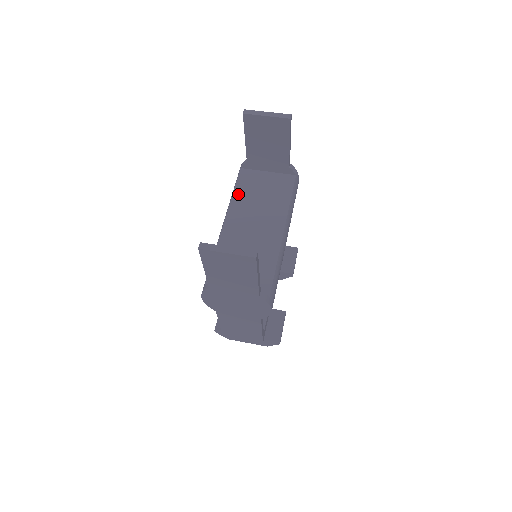
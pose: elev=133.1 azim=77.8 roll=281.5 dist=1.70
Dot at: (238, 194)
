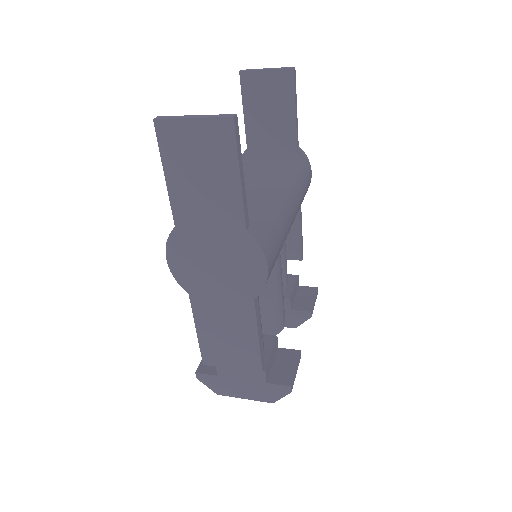
Dot at: occluded
